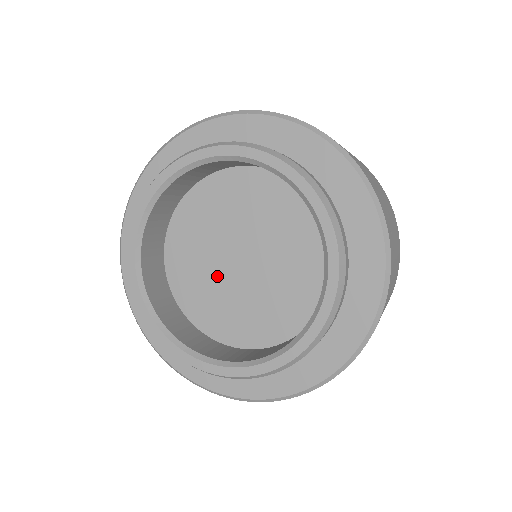
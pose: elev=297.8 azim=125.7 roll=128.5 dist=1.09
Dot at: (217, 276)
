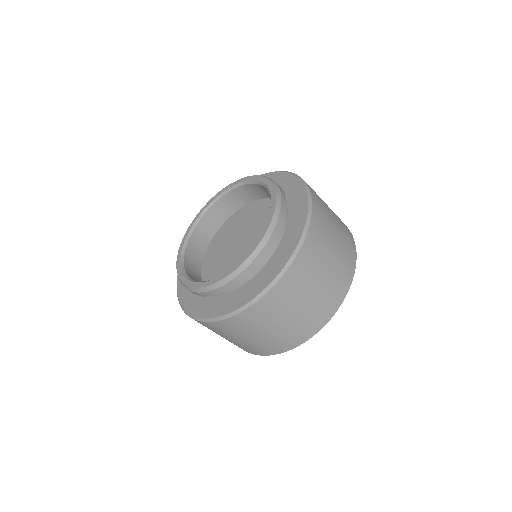
Dot at: (229, 245)
